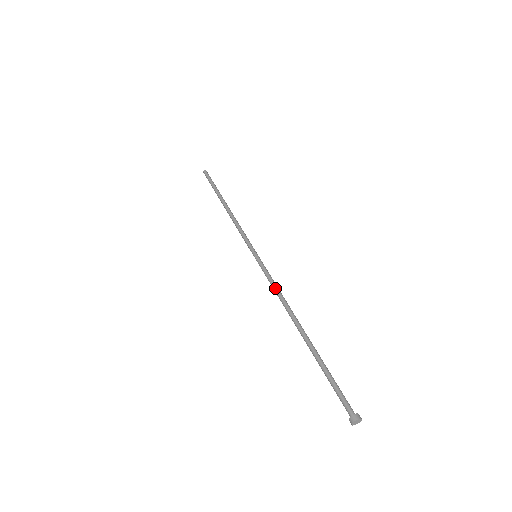
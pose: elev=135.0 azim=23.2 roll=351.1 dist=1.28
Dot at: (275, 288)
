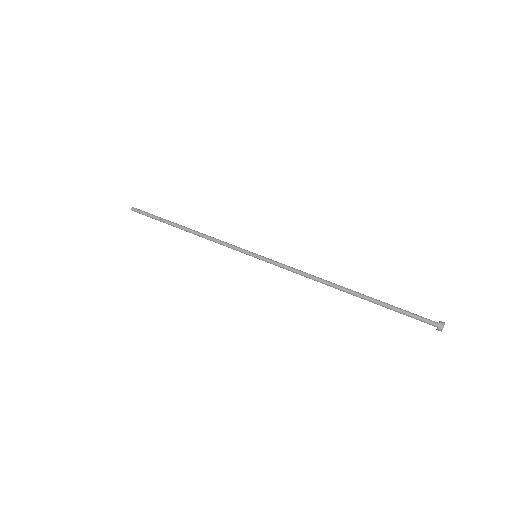
Dot at: (298, 272)
